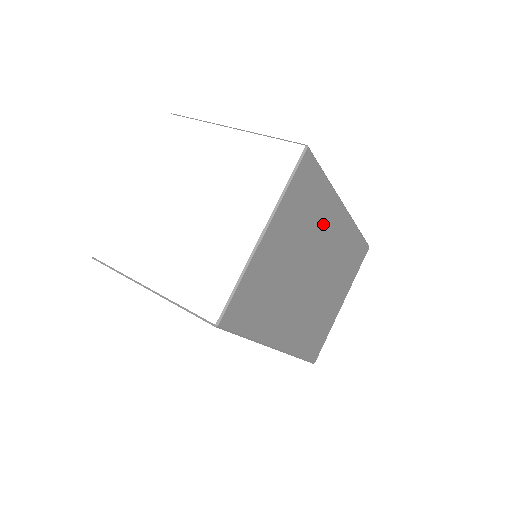
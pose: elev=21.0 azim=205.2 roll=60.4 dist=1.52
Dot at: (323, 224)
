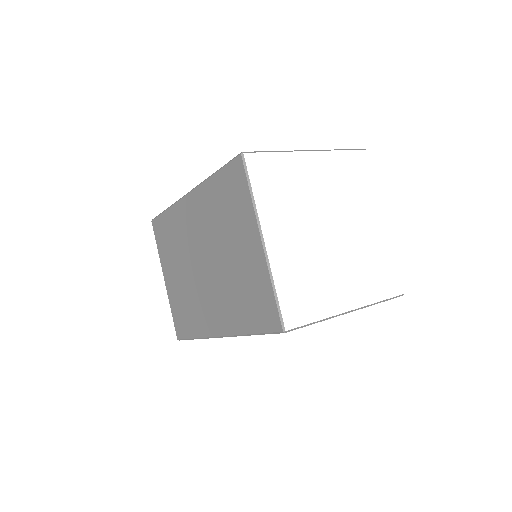
Dot at: occluded
